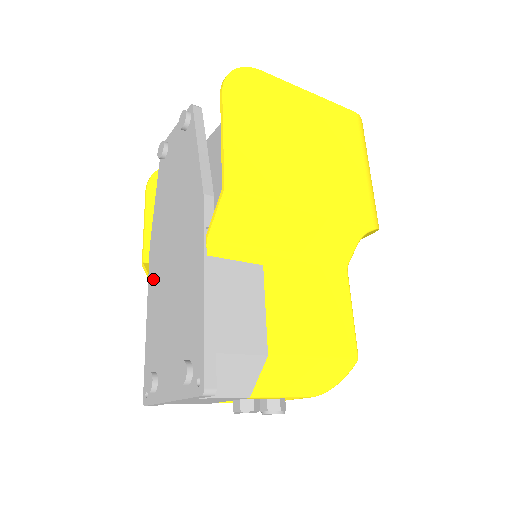
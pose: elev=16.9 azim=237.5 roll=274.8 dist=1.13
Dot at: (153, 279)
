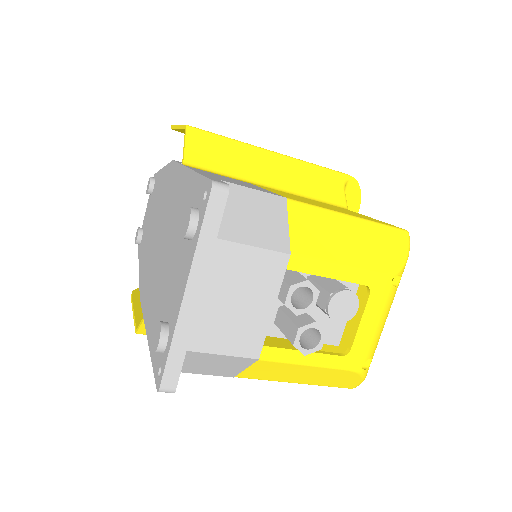
Dot at: (147, 298)
